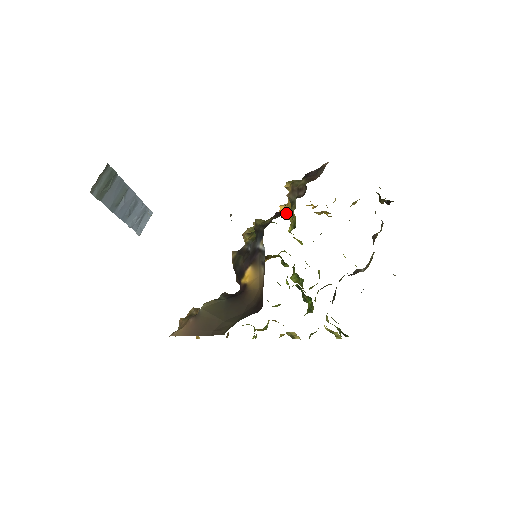
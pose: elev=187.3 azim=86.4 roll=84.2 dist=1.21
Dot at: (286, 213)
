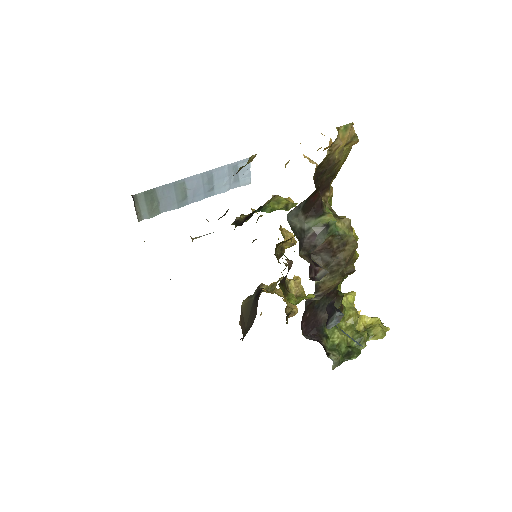
Dot at: occluded
